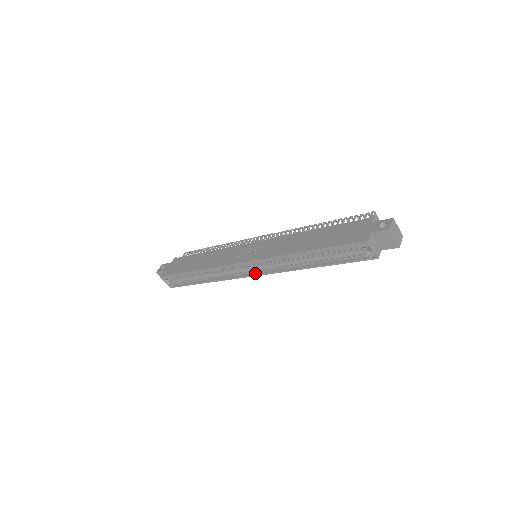
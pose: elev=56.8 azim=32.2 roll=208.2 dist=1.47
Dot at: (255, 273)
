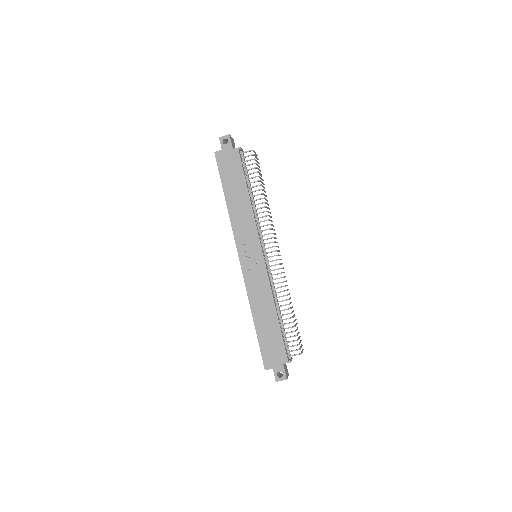
Dot at: occluded
